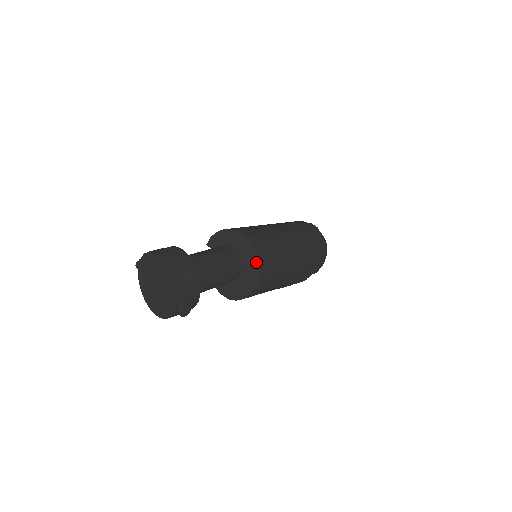
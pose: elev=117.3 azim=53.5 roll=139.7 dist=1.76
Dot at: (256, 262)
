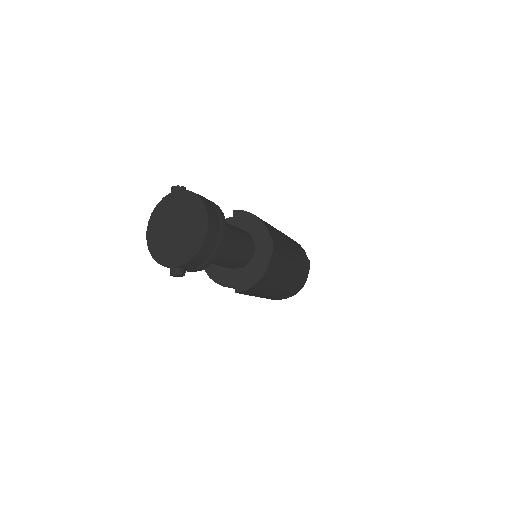
Dot at: (259, 275)
